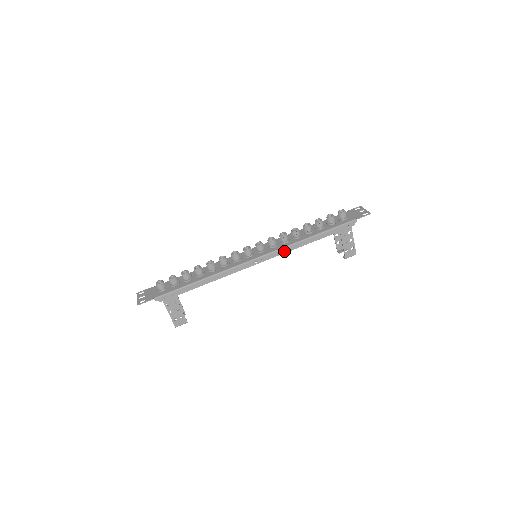
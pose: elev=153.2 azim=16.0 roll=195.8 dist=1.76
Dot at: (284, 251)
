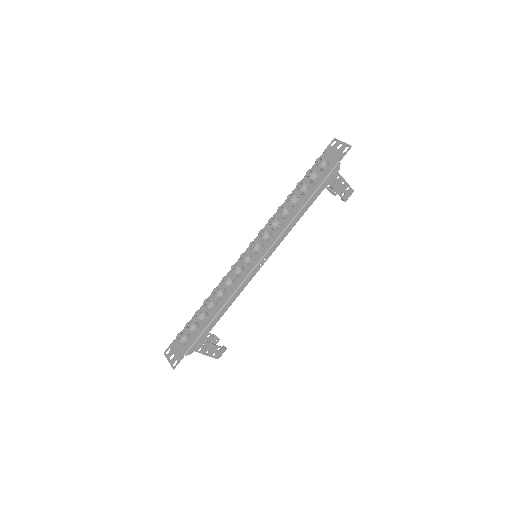
Dot at: (282, 238)
